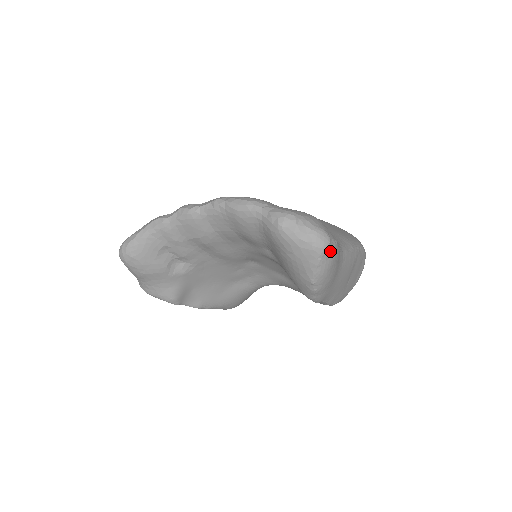
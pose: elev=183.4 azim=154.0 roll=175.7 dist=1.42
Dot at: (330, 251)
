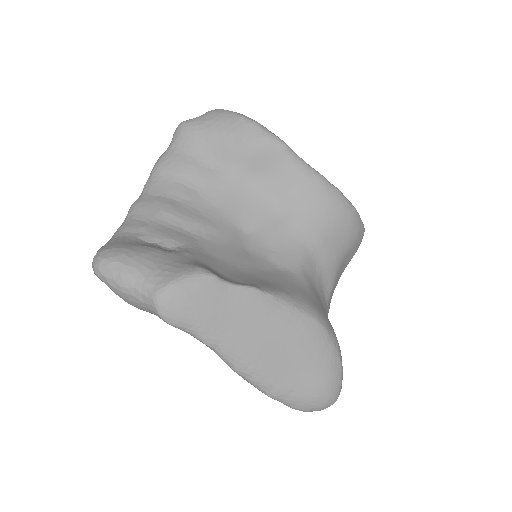
Dot at: occluded
